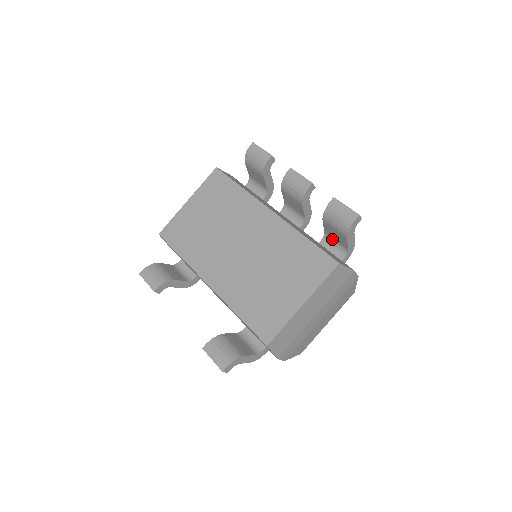
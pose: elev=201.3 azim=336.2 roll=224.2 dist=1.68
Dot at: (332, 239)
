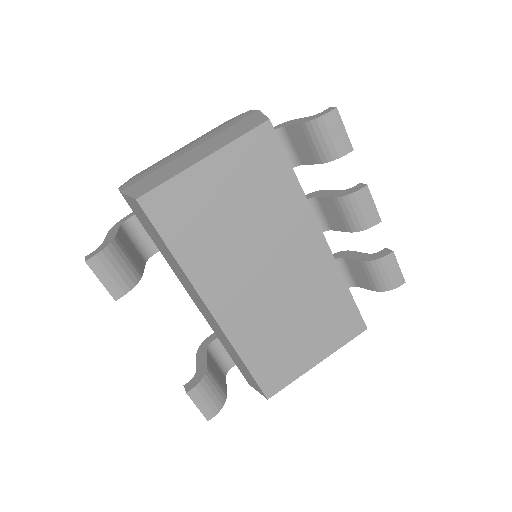
Dot at: (347, 268)
